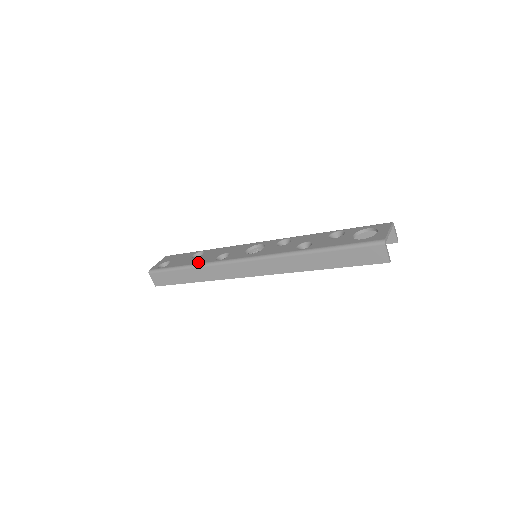
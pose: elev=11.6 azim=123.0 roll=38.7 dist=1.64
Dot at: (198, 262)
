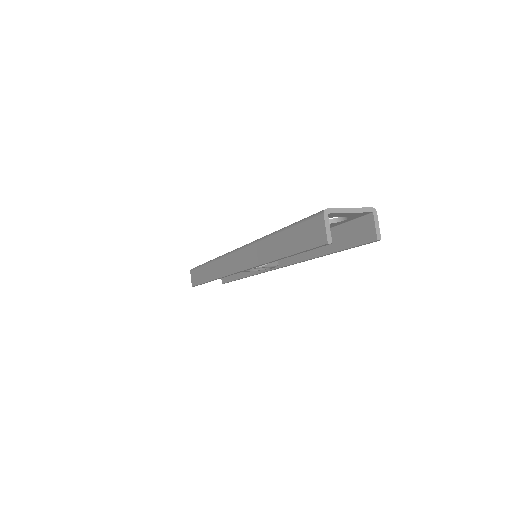
Dot at: occluded
